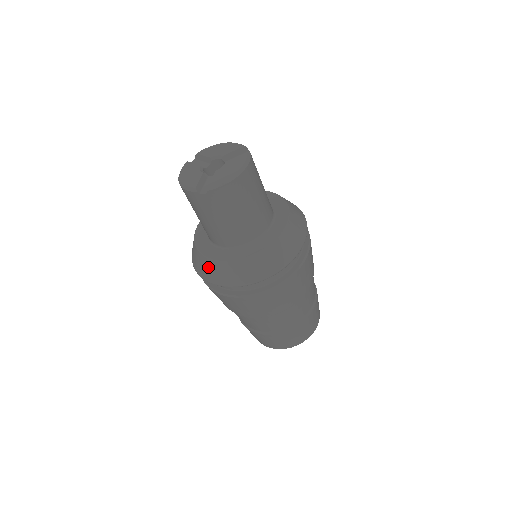
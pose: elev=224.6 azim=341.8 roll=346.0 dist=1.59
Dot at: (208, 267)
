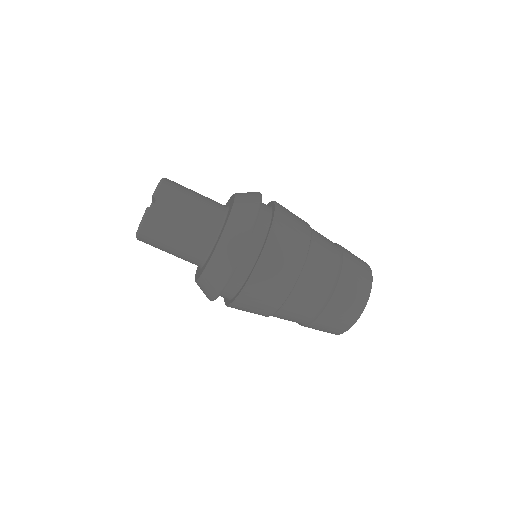
Dot at: (221, 258)
